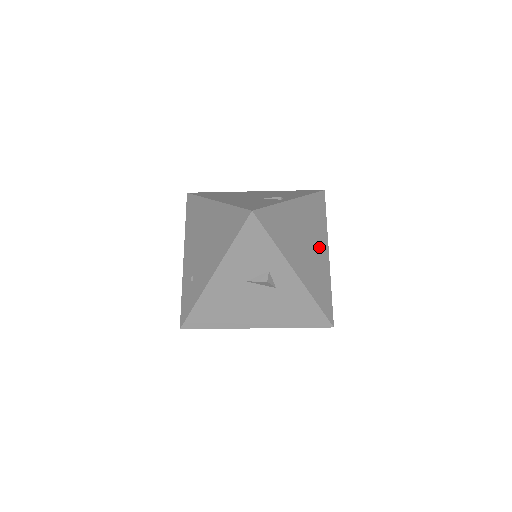
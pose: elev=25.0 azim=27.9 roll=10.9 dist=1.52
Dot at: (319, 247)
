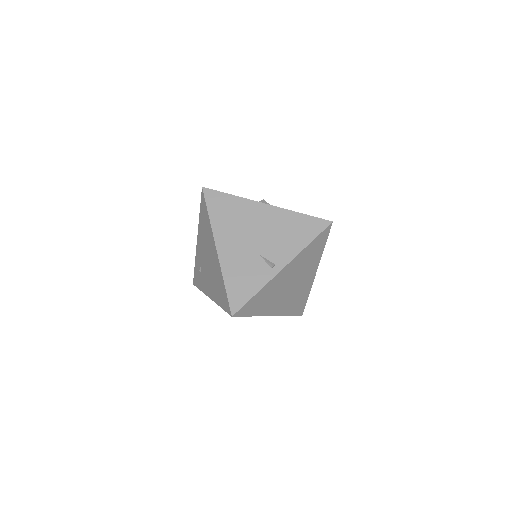
Dot at: (305, 277)
